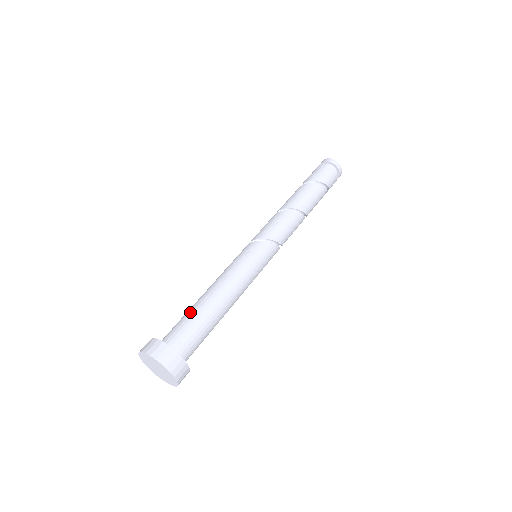
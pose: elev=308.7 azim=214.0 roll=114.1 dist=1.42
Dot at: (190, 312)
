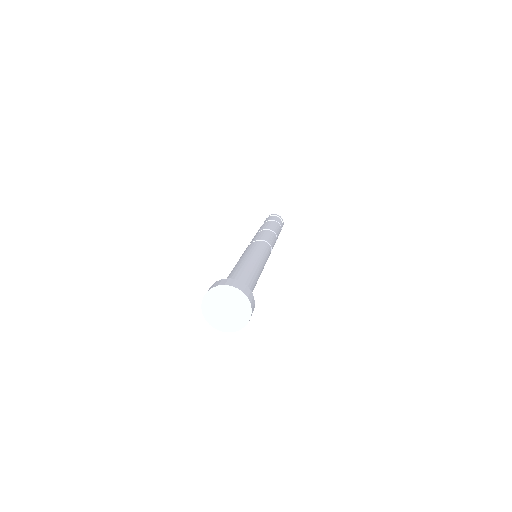
Dot at: occluded
